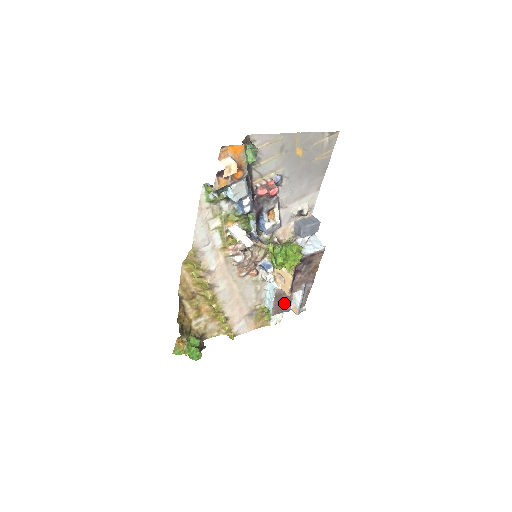
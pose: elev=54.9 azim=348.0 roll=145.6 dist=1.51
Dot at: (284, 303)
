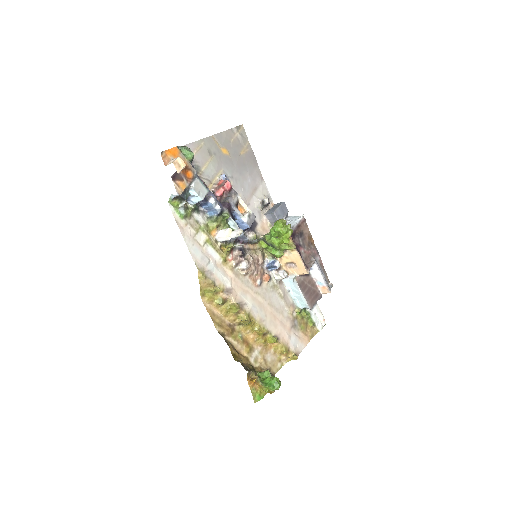
Dot at: (311, 290)
